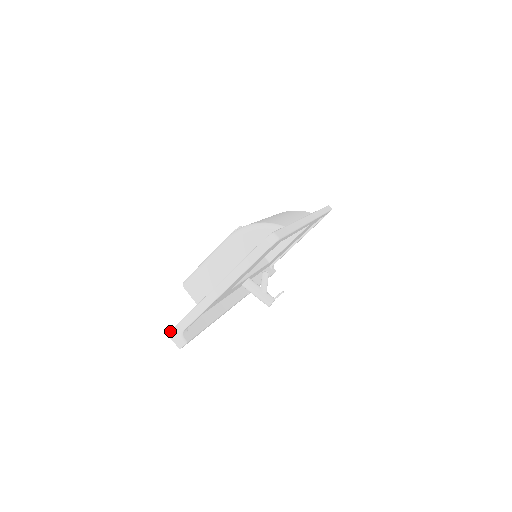
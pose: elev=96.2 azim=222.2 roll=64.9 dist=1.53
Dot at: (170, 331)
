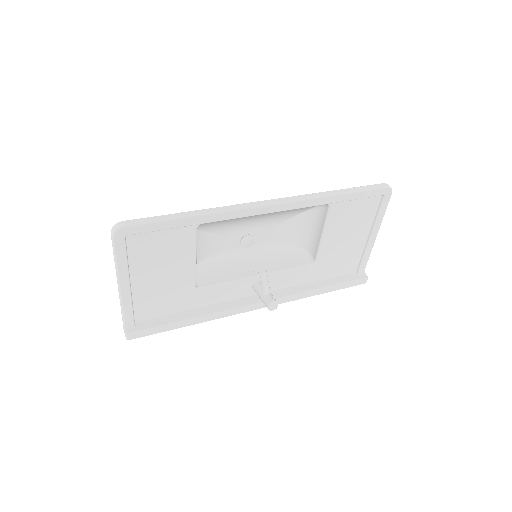
Dot at: occluded
